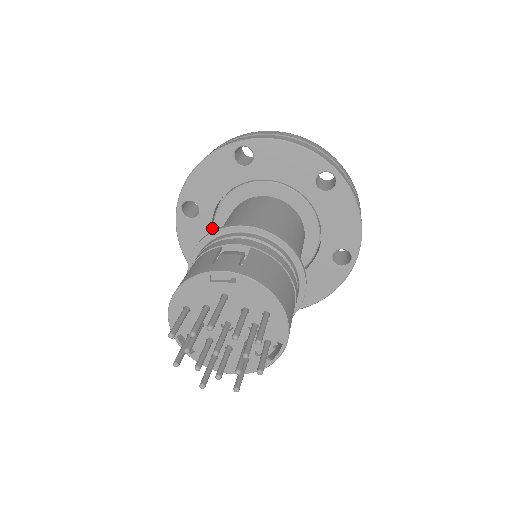
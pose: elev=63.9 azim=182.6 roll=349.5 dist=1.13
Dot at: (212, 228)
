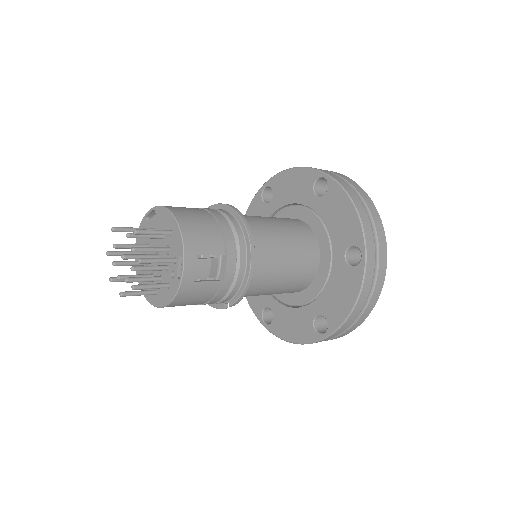
Dot at: occluded
